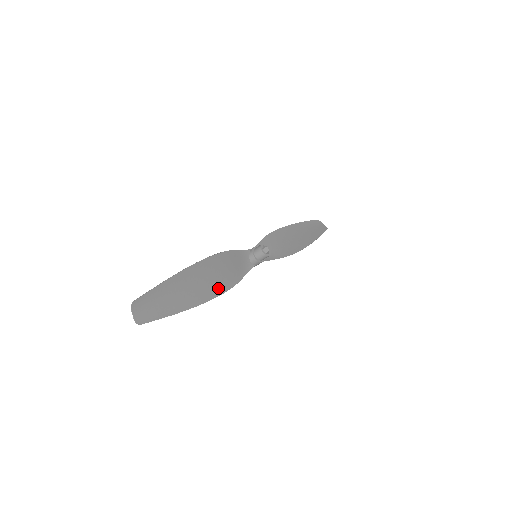
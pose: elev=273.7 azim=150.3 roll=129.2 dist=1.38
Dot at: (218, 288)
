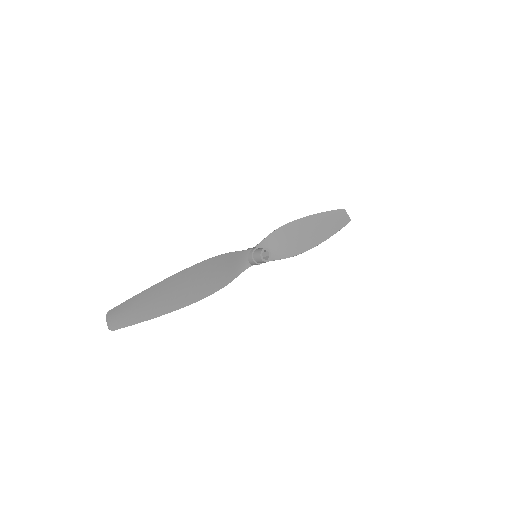
Dot at: (205, 291)
